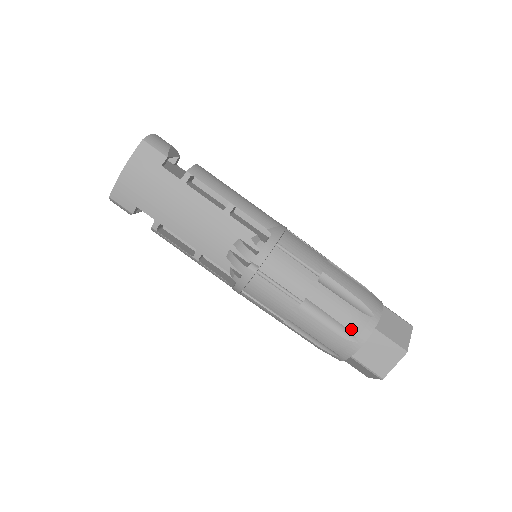
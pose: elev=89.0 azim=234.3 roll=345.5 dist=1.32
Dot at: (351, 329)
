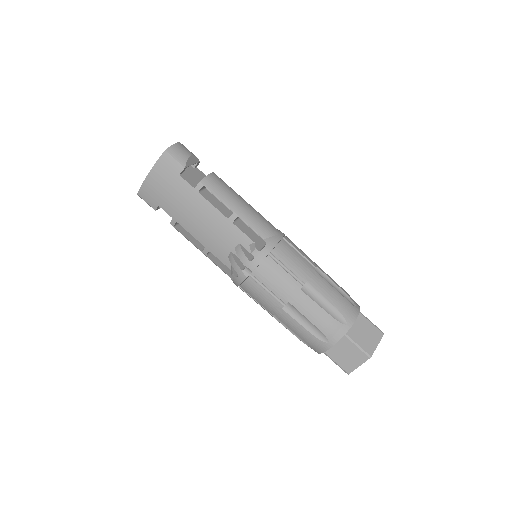
Dot at: (324, 332)
